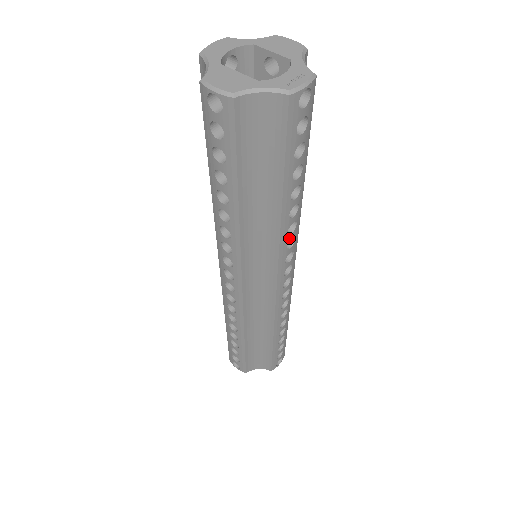
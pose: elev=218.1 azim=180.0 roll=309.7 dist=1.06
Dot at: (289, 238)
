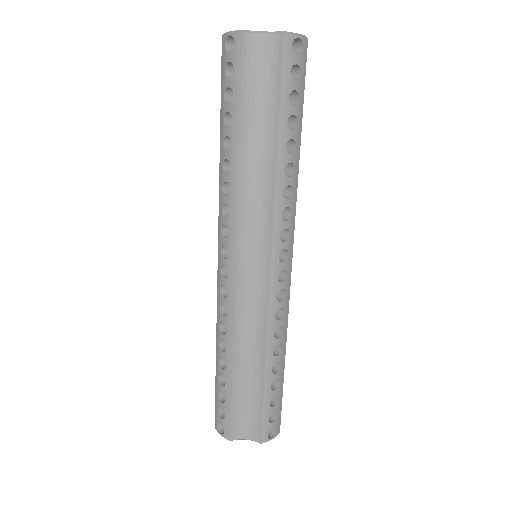
Dot at: (284, 204)
